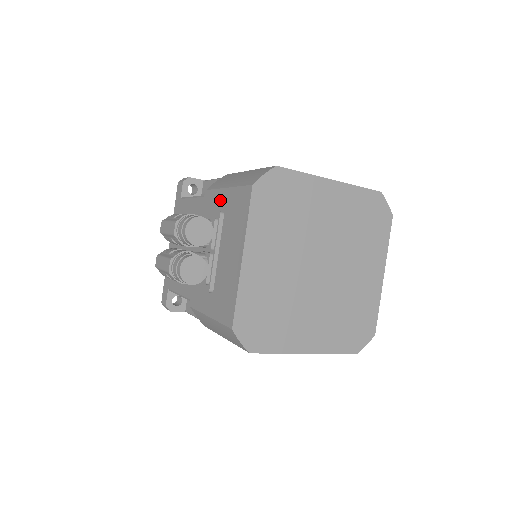
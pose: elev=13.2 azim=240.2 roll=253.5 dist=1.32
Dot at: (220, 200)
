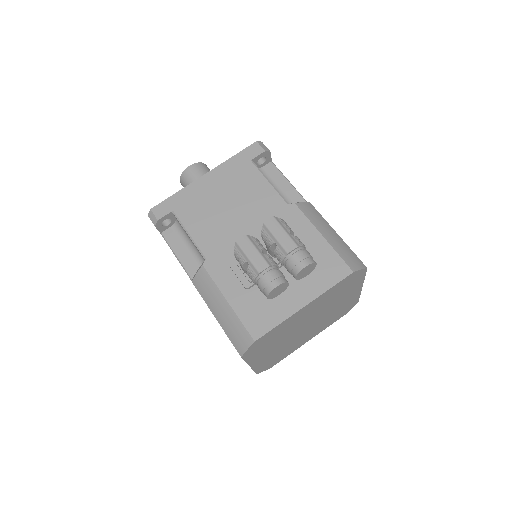
Dot at: (308, 234)
